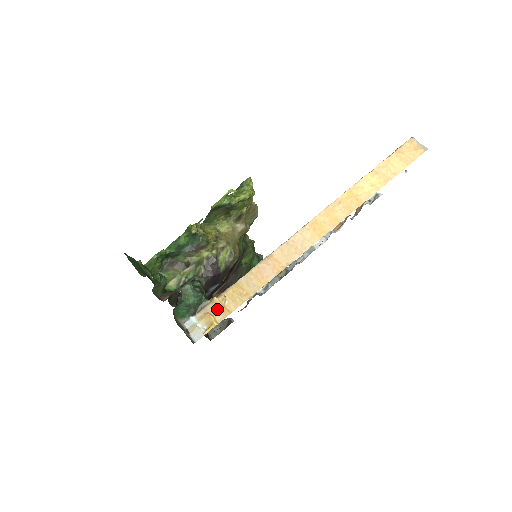
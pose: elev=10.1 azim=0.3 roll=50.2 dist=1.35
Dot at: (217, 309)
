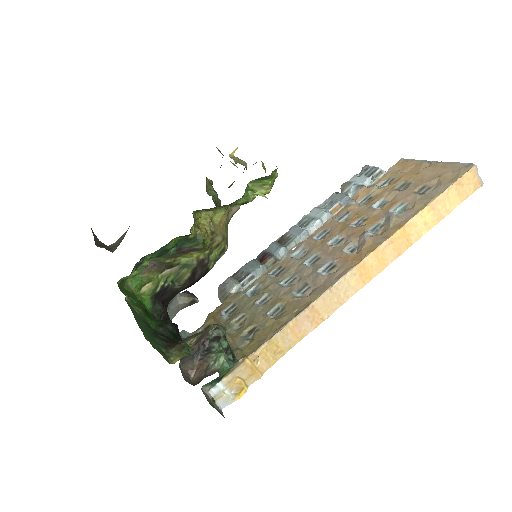
Dot at: (248, 372)
